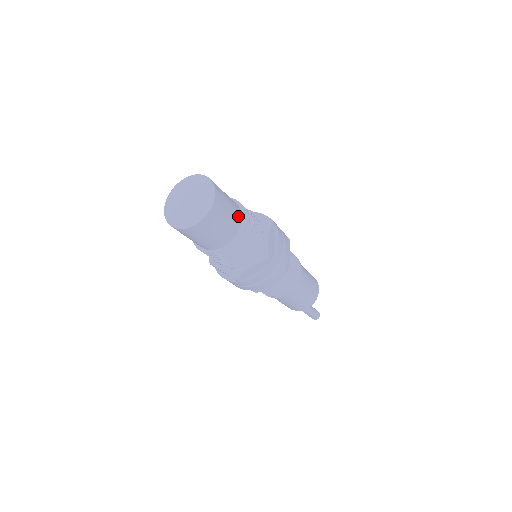
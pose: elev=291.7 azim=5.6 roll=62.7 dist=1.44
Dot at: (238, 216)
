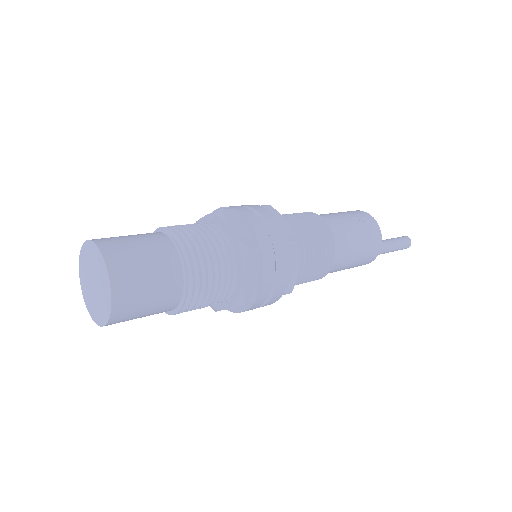
Dot at: (164, 244)
